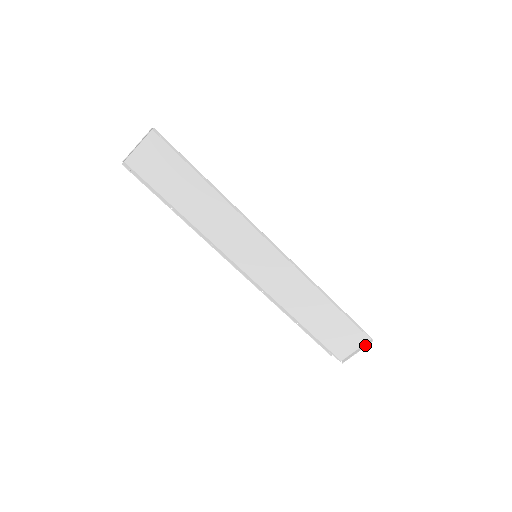
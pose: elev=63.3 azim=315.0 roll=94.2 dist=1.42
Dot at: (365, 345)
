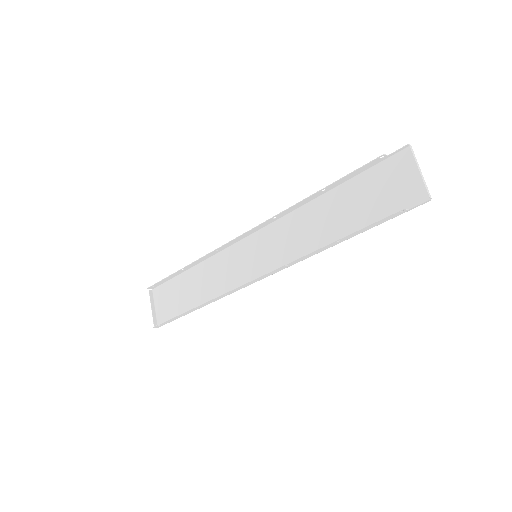
Dot at: (413, 157)
